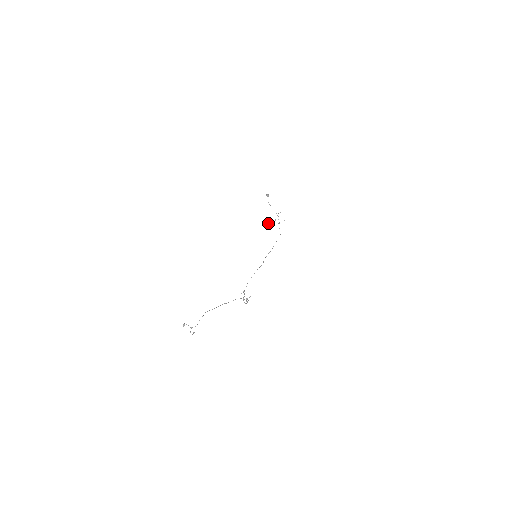
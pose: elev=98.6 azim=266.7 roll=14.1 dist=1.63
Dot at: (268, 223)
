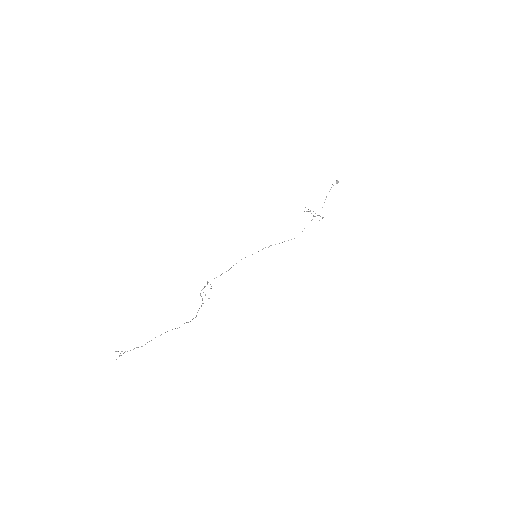
Dot at: occluded
